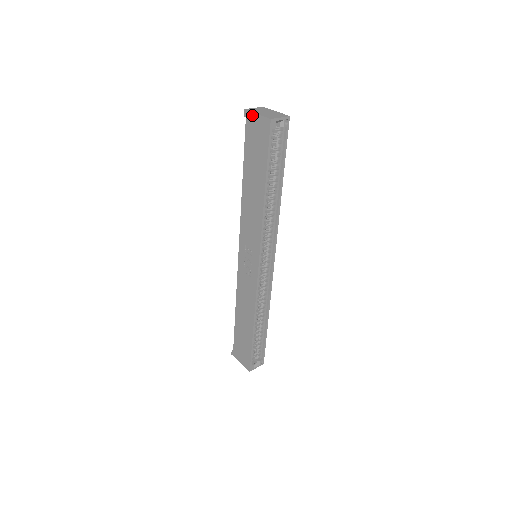
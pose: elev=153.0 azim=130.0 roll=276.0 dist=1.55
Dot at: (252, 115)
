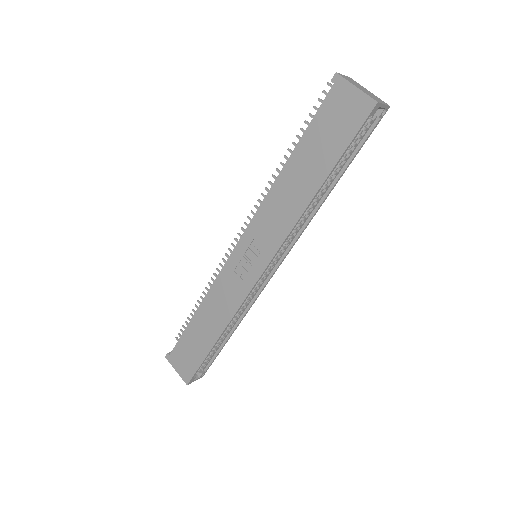
Dot at: (347, 85)
